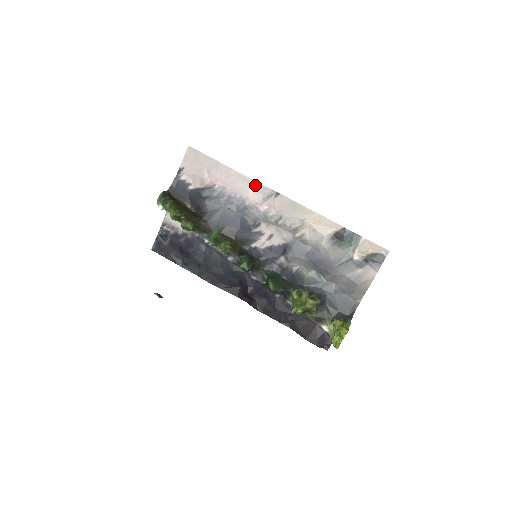
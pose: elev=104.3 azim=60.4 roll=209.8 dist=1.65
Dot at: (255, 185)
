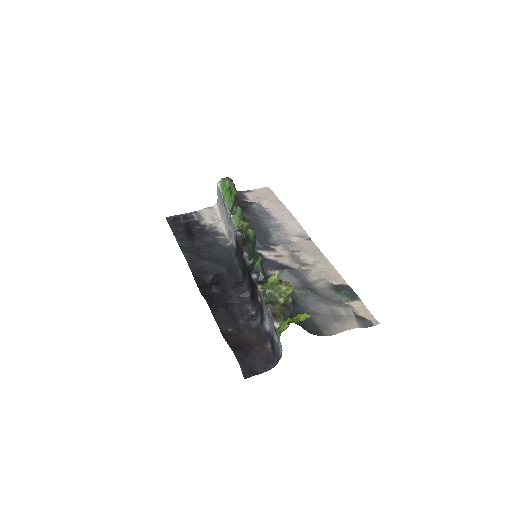
Dot at: (297, 225)
